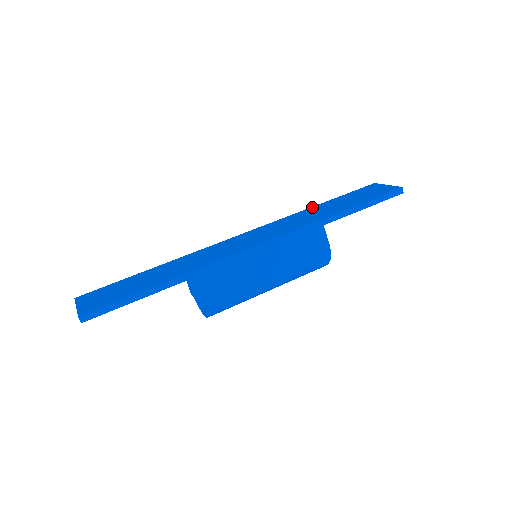
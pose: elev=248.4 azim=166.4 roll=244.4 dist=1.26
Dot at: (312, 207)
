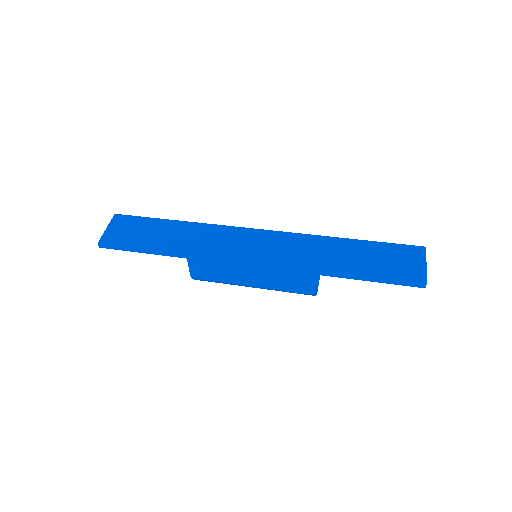
Dot at: (337, 239)
